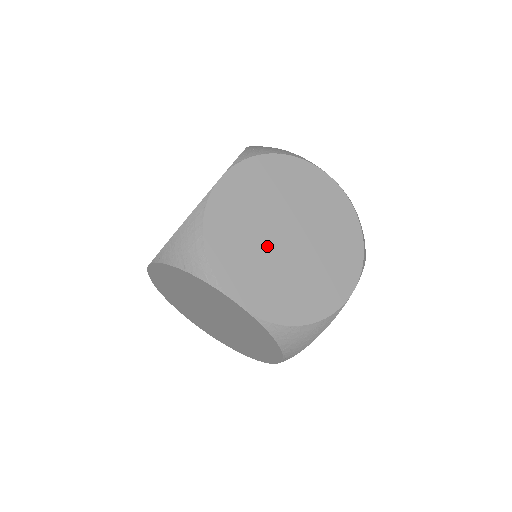
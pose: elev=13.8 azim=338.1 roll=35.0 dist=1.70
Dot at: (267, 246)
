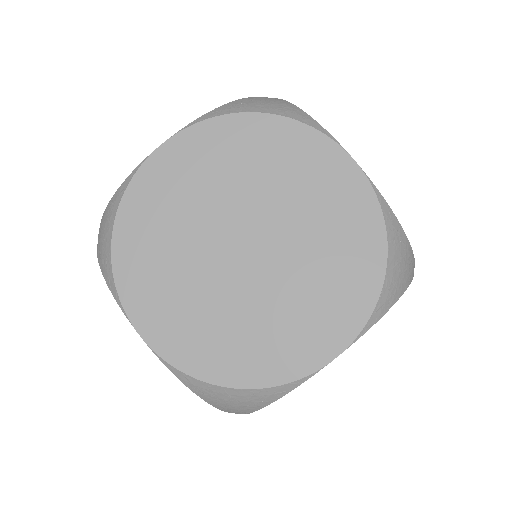
Dot at: (205, 257)
